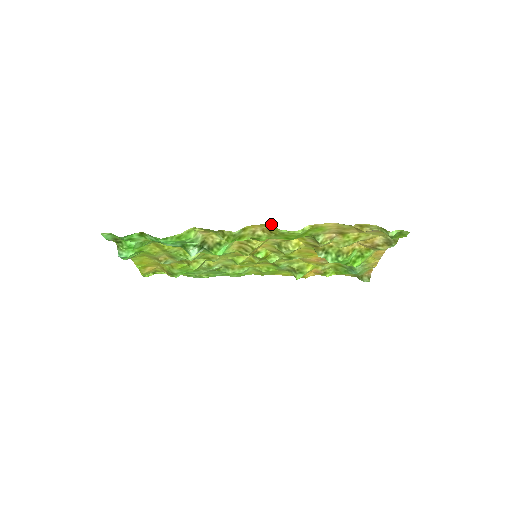
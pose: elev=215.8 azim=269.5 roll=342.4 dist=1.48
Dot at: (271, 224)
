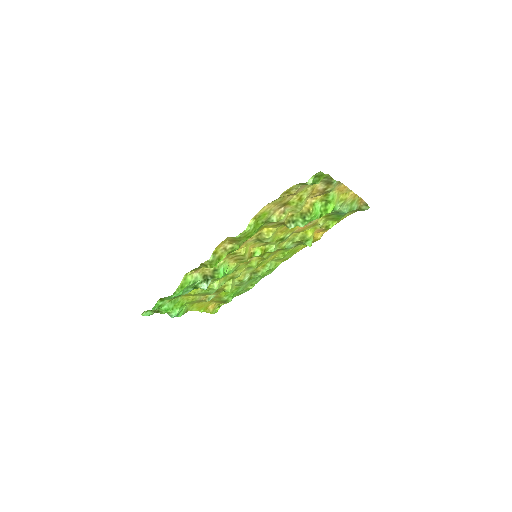
Dot at: (227, 237)
